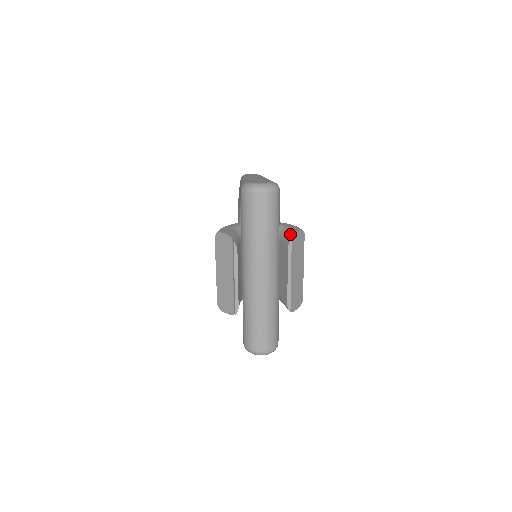
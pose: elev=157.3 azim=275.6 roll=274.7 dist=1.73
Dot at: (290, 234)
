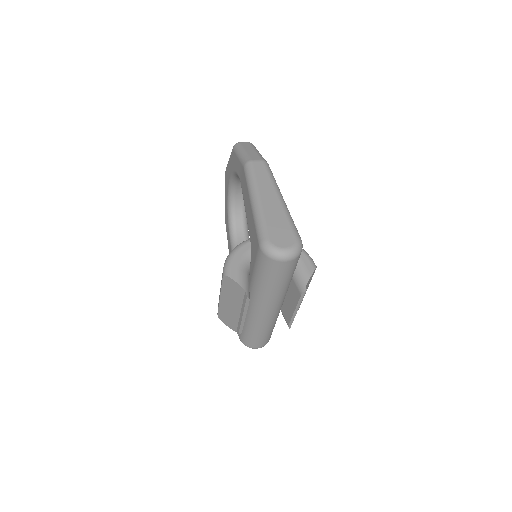
Dot at: (304, 279)
